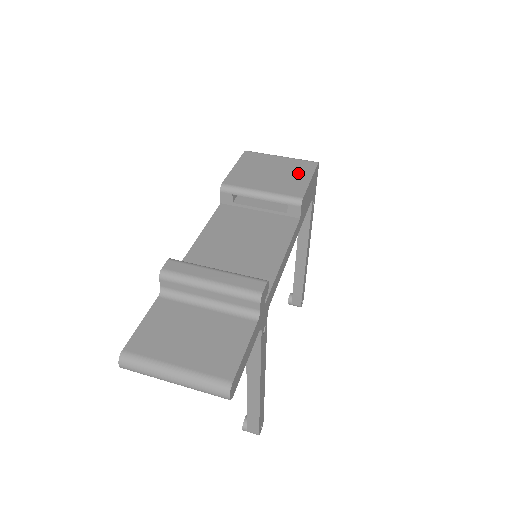
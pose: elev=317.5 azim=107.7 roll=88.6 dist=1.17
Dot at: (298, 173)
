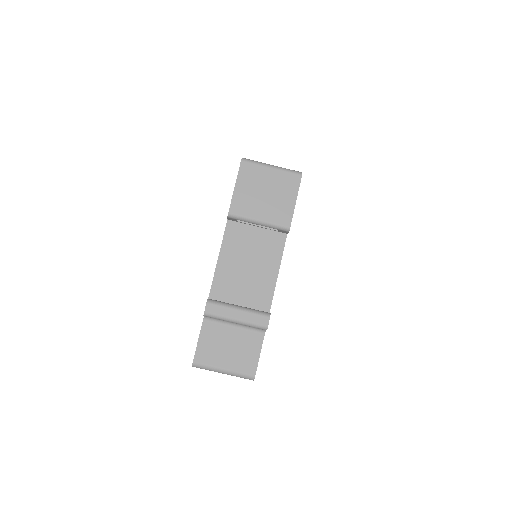
Dot at: (286, 193)
